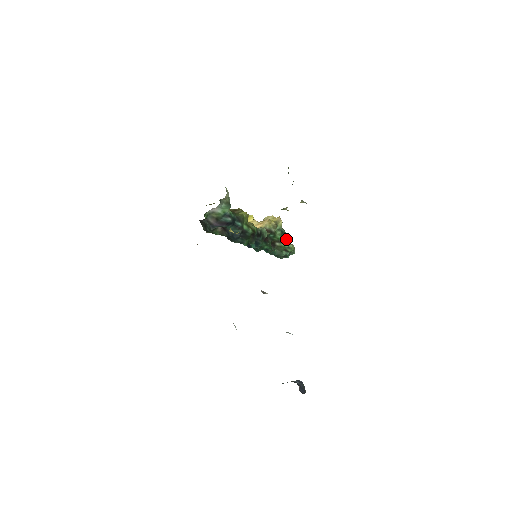
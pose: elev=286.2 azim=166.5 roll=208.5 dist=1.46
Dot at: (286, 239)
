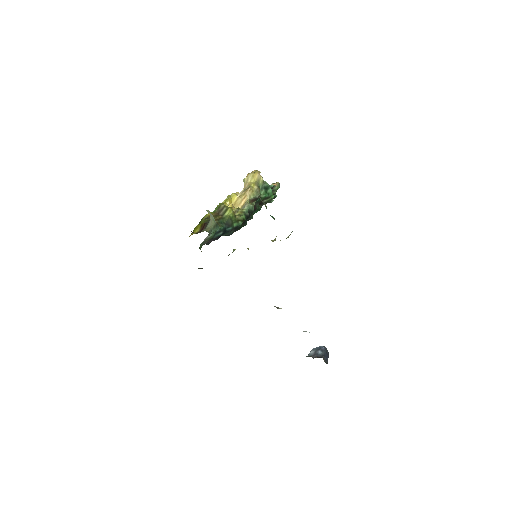
Dot at: (271, 192)
